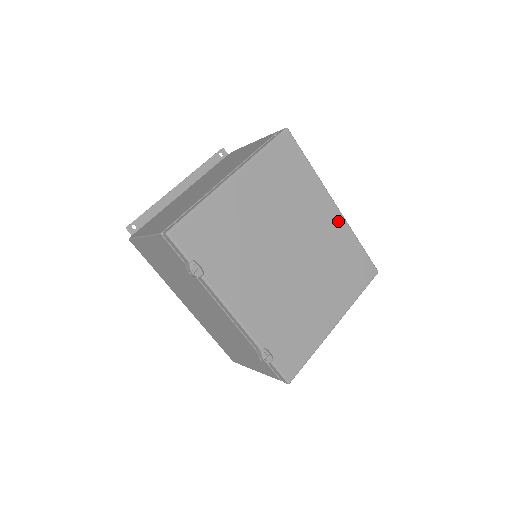
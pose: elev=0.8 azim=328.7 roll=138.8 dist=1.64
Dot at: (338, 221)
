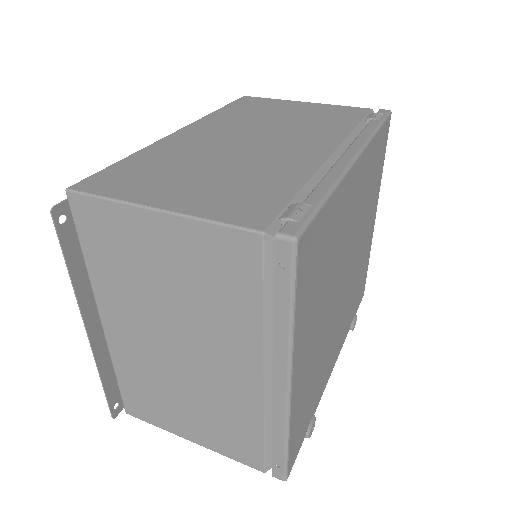
Dot at: (363, 163)
